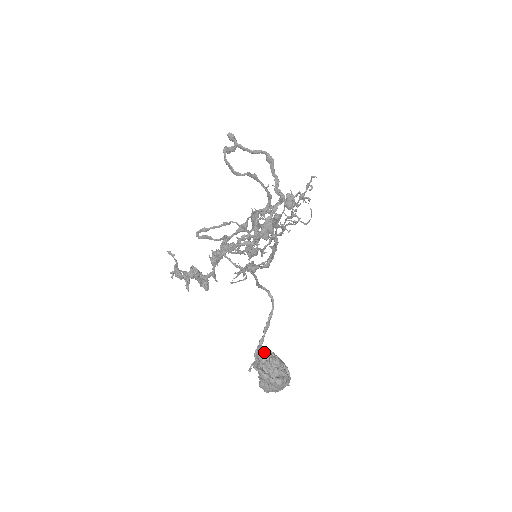
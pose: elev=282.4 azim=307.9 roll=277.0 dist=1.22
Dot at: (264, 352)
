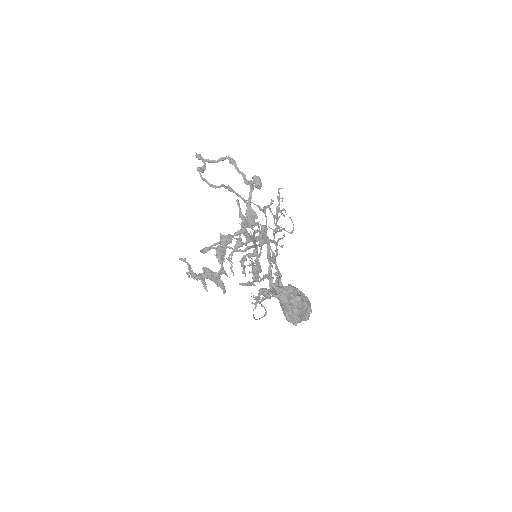
Dot at: (278, 286)
